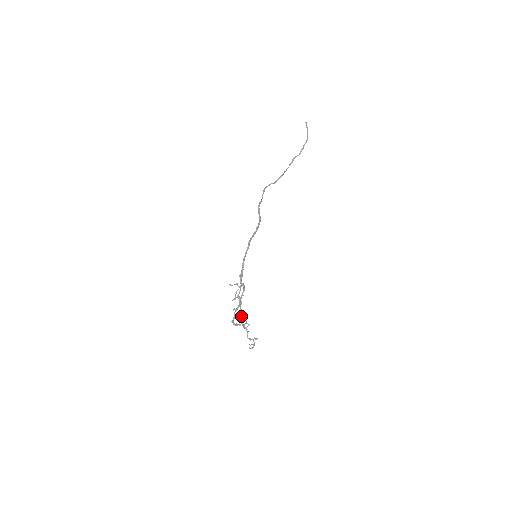
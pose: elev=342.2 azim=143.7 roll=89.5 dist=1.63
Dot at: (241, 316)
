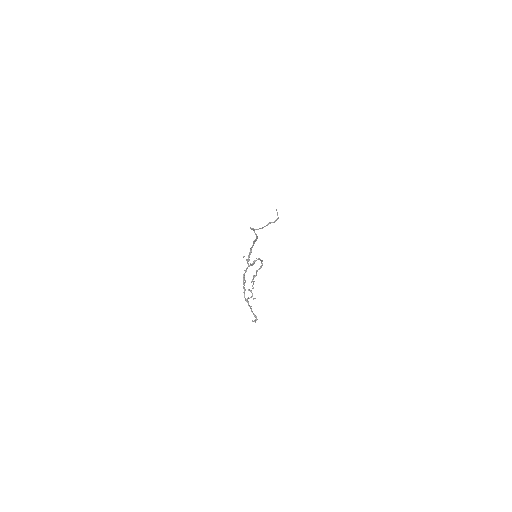
Dot at: occluded
